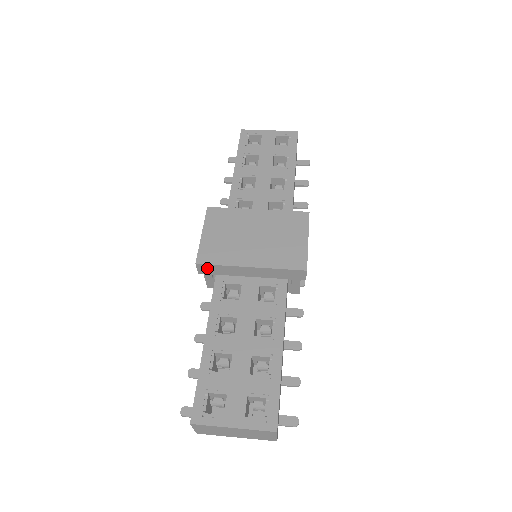
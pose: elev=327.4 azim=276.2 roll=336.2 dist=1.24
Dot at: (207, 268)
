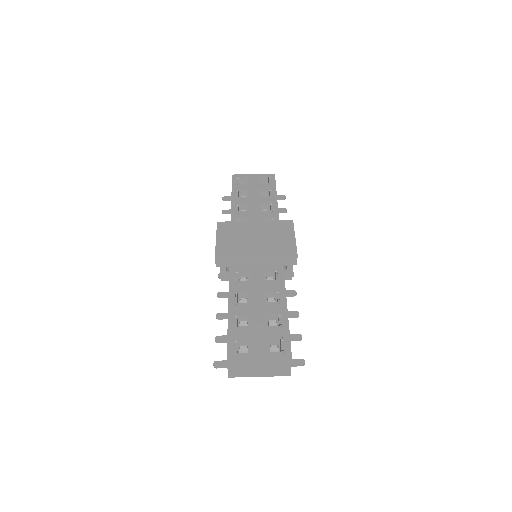
Dot at: (223, 261)
